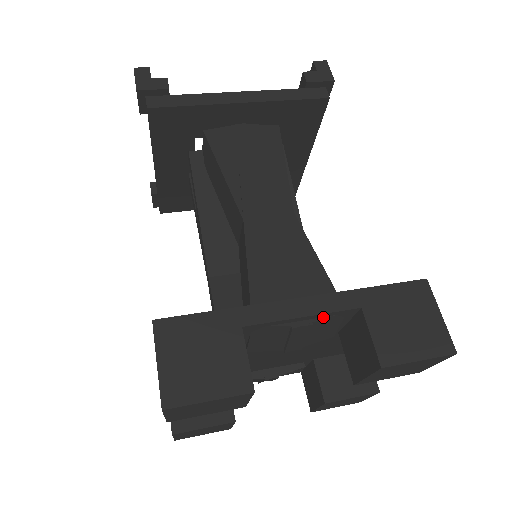
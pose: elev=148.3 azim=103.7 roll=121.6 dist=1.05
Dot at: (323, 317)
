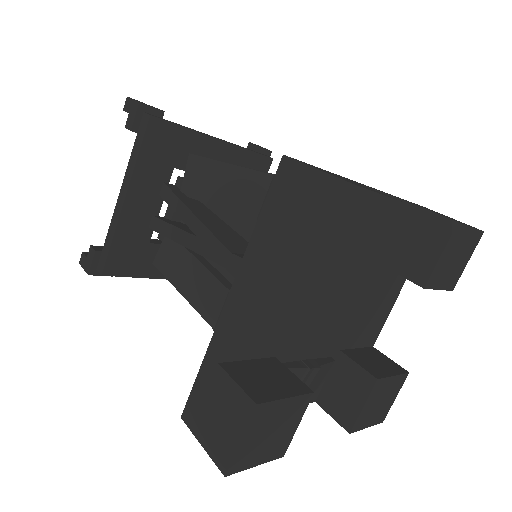
Dot at: occluded
